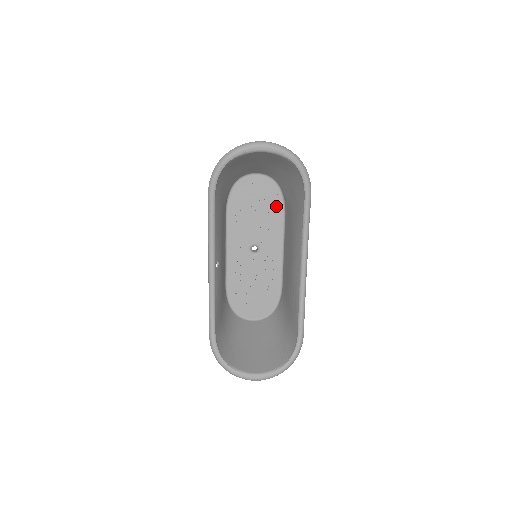
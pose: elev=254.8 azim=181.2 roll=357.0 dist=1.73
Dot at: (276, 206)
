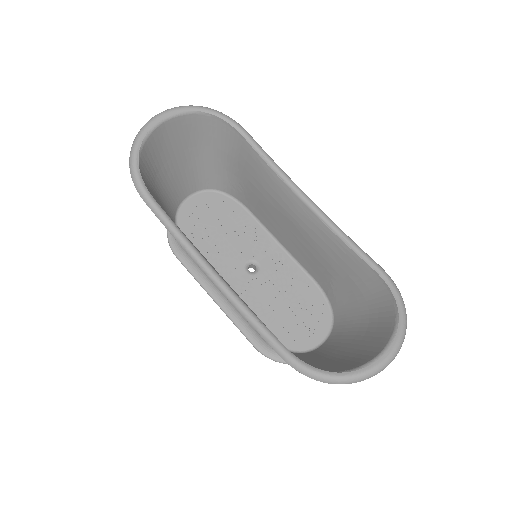
Dot at: (234, 209)
